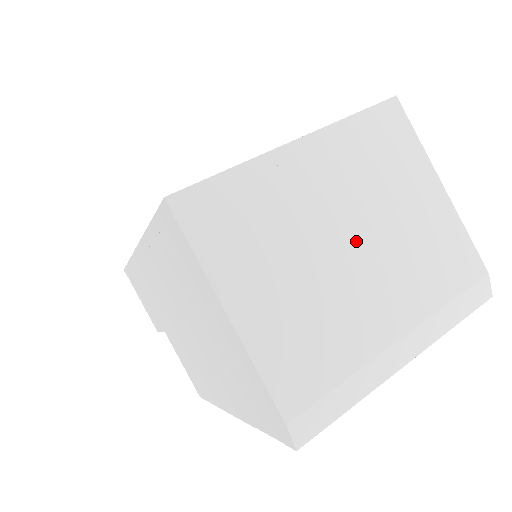
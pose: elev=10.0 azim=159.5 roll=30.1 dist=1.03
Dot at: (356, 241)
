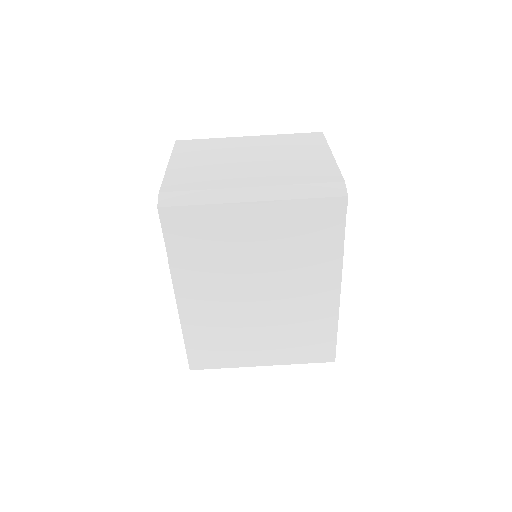
Dot at: (255, 159)
